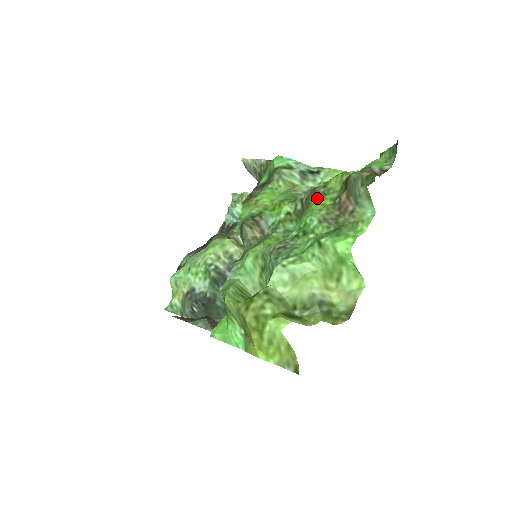
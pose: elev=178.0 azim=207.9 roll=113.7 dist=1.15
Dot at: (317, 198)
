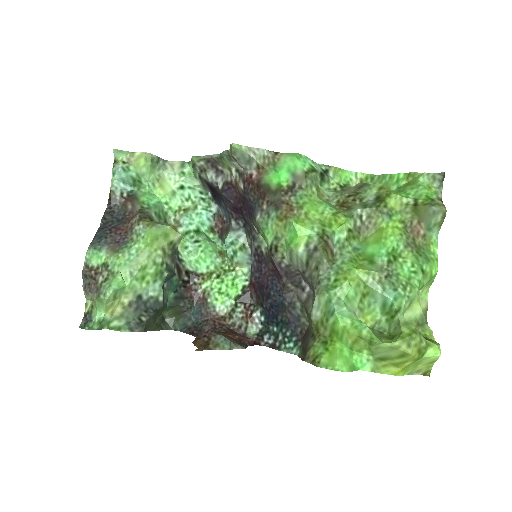
Dot at: (386, 220)
